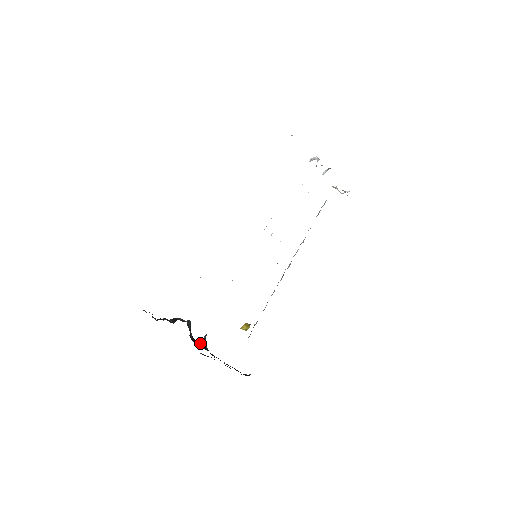
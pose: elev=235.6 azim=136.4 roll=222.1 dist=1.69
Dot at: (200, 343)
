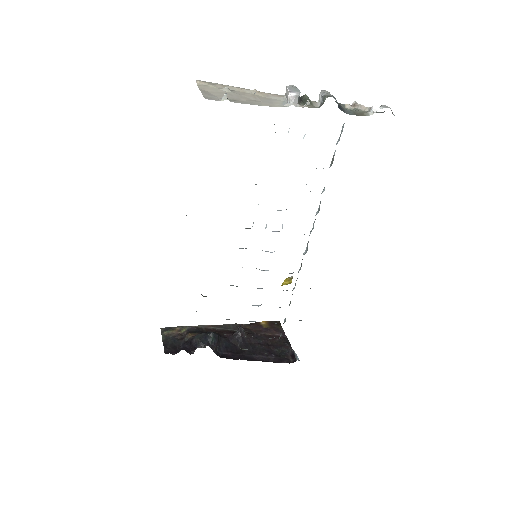
Dot at: (235, 338)
